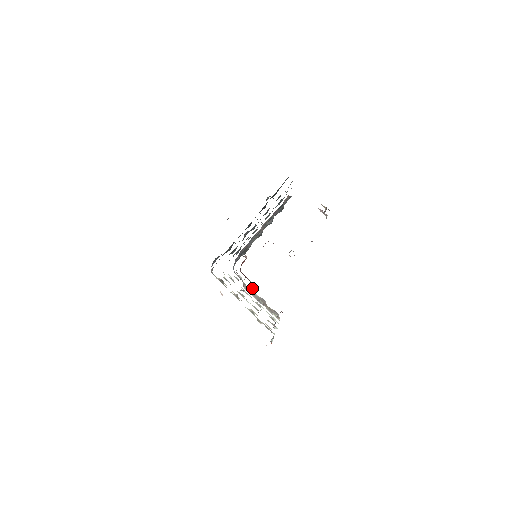
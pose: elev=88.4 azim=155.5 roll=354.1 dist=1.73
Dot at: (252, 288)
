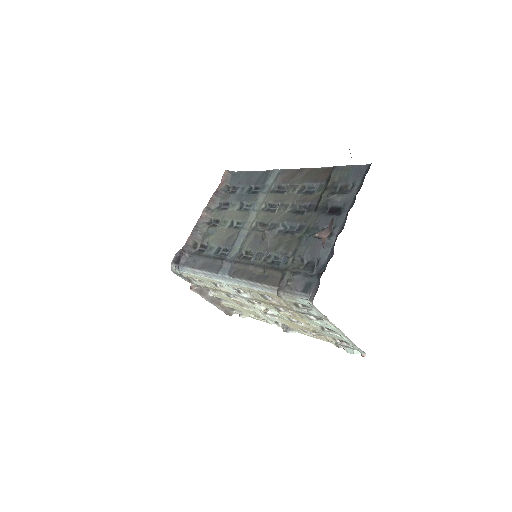
Dot at: occluded
